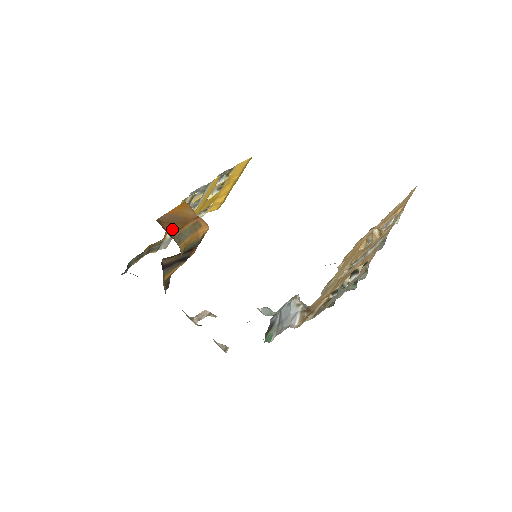
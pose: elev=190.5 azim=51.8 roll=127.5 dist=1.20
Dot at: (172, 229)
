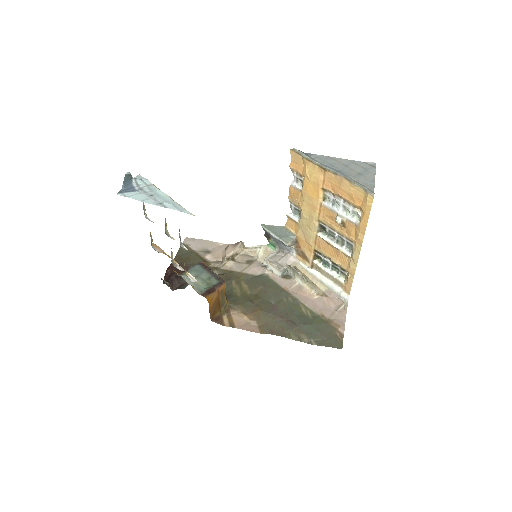
Dot at: (218, 310)
